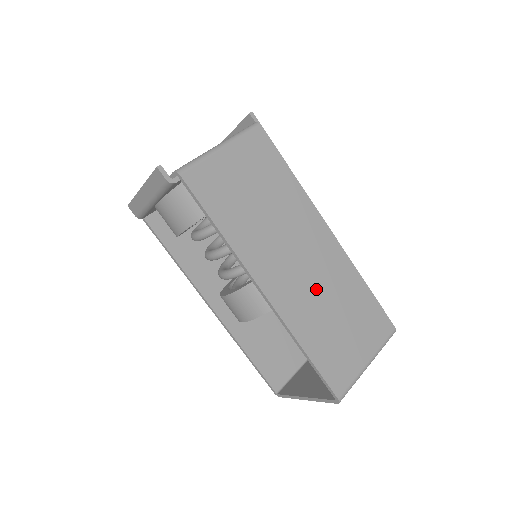
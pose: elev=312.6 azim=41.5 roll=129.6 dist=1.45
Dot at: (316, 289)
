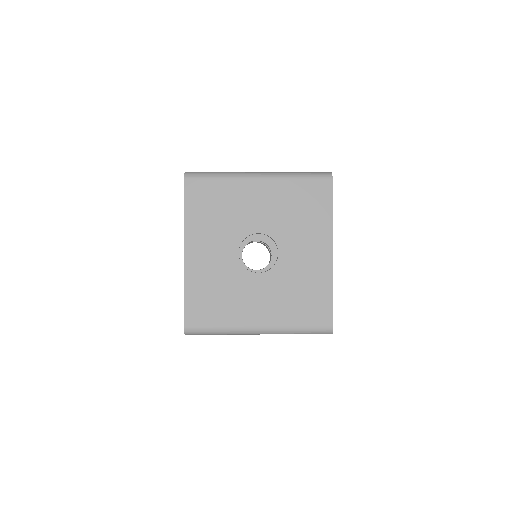
Dot at: occluded
